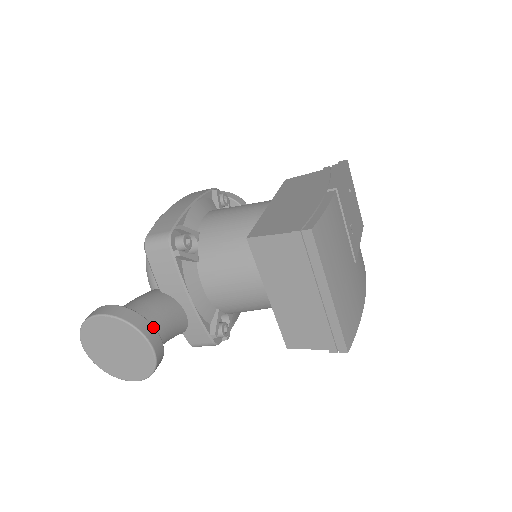
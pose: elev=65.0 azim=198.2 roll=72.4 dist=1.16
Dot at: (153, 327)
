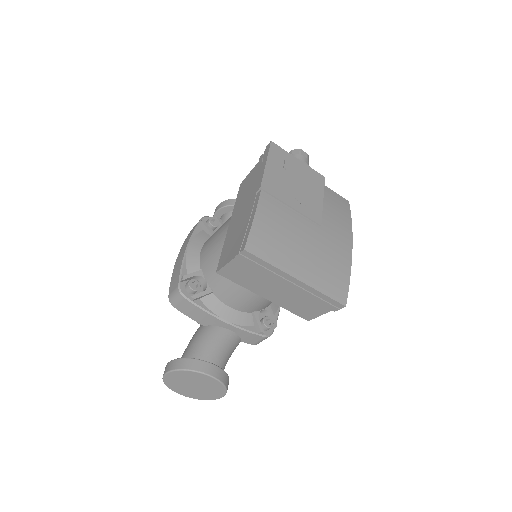
Dot at: (204, 361)
